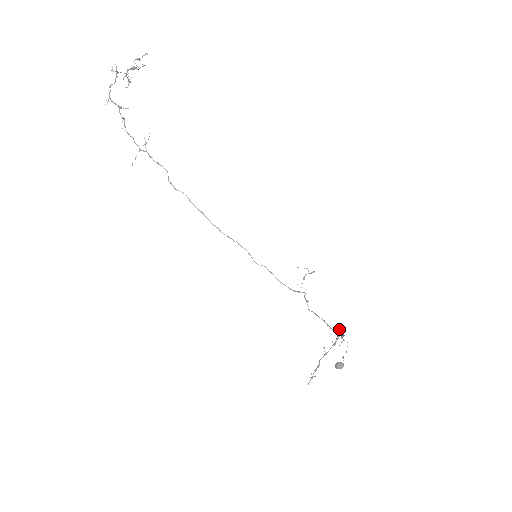
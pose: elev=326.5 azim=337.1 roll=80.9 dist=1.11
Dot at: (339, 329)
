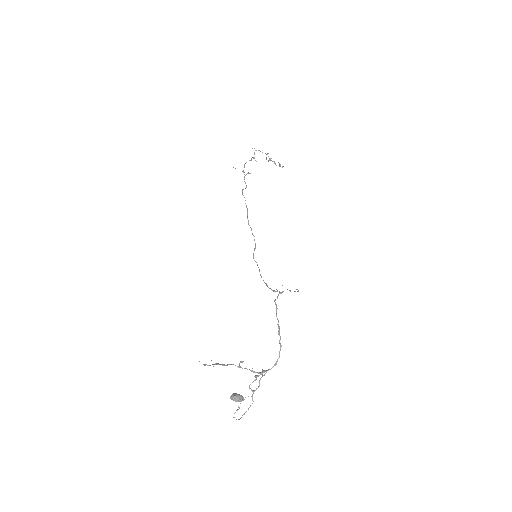
Dot at: occluded
